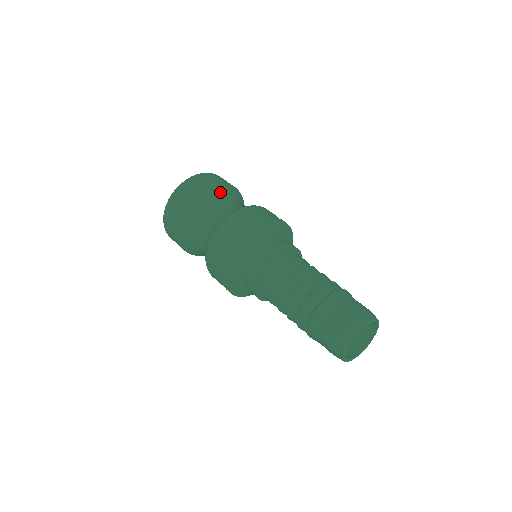
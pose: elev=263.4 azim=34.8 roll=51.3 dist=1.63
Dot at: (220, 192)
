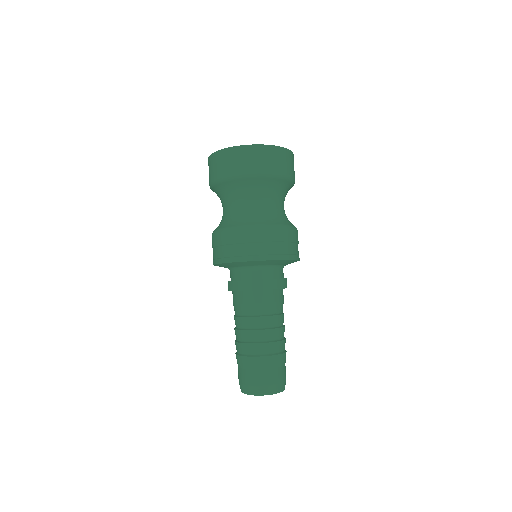
Dot at: (283, 184)
